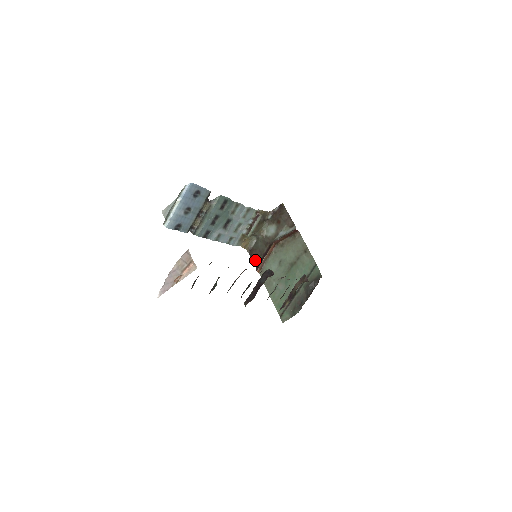
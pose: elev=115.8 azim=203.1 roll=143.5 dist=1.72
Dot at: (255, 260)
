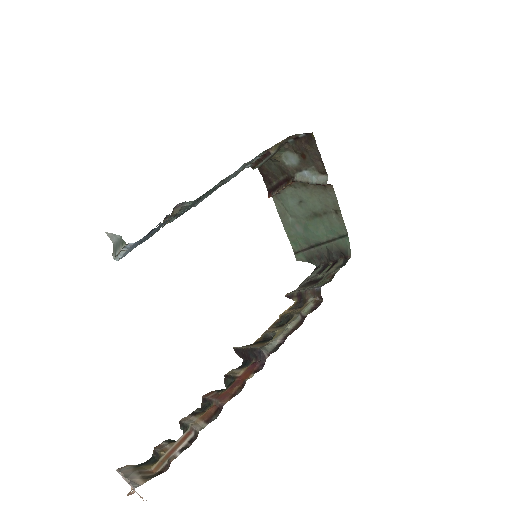
Dot at: (267, 181)
